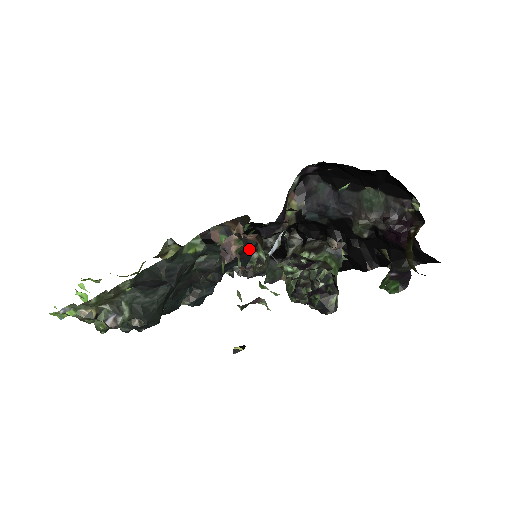
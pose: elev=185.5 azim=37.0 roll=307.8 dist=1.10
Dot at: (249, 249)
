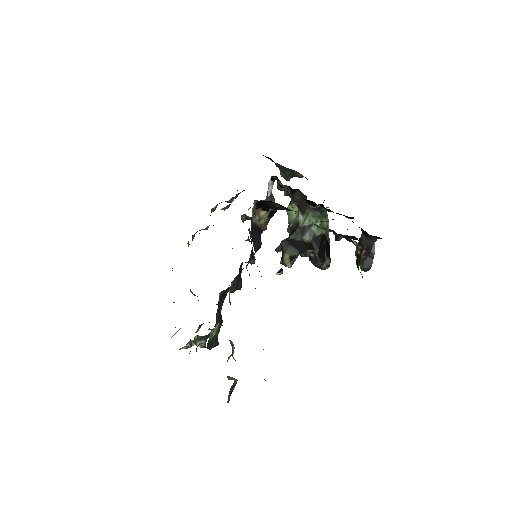
Dot at: occluded
